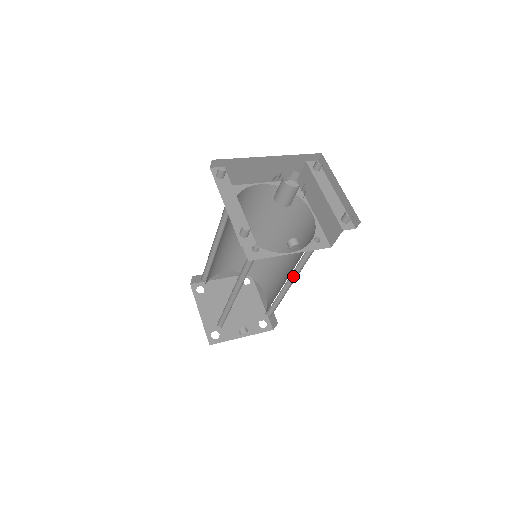
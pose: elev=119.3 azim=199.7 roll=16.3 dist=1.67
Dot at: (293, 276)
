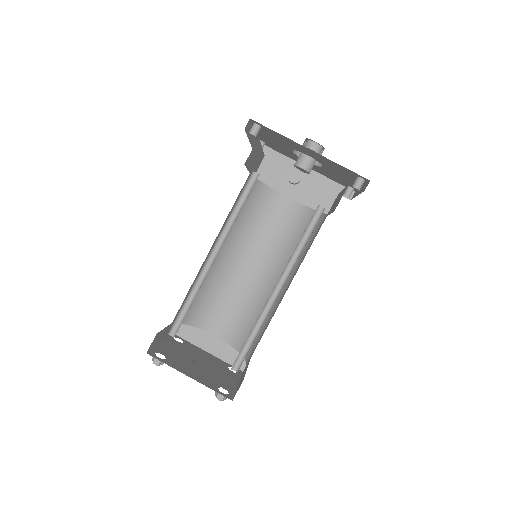
Dot at: (285, 280)
